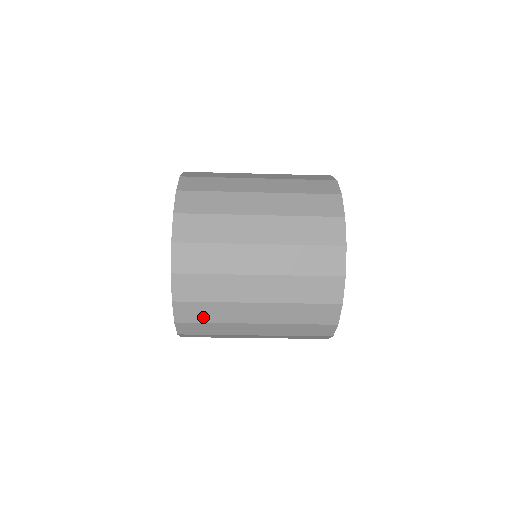
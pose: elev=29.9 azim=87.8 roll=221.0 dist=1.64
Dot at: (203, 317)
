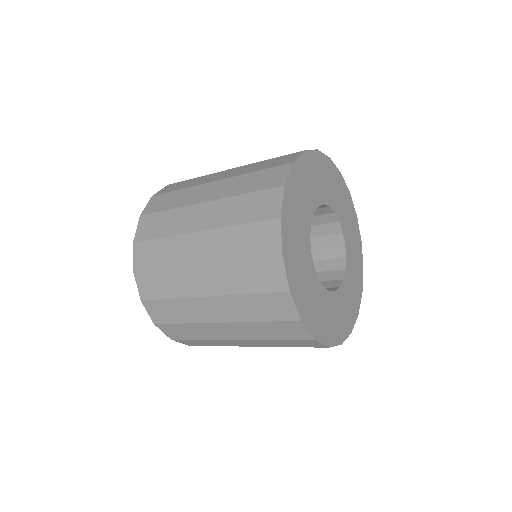
Dot at: (188, 335)
